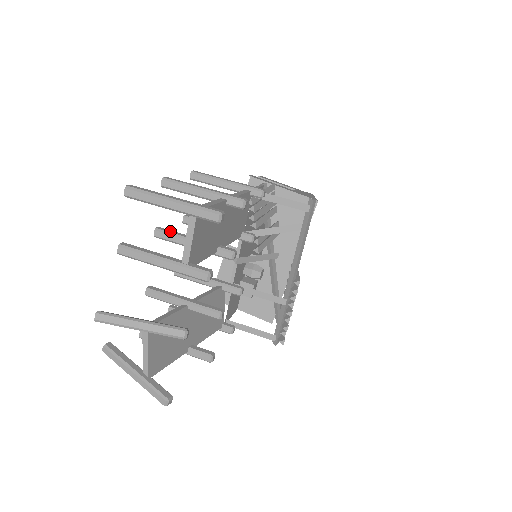
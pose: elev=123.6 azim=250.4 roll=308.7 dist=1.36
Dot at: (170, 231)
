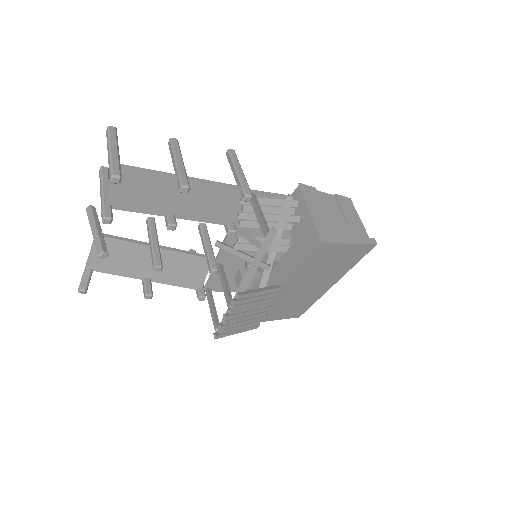
Dot at: occluded
